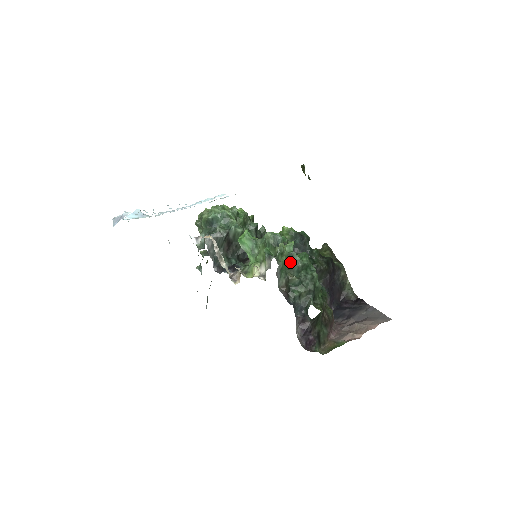
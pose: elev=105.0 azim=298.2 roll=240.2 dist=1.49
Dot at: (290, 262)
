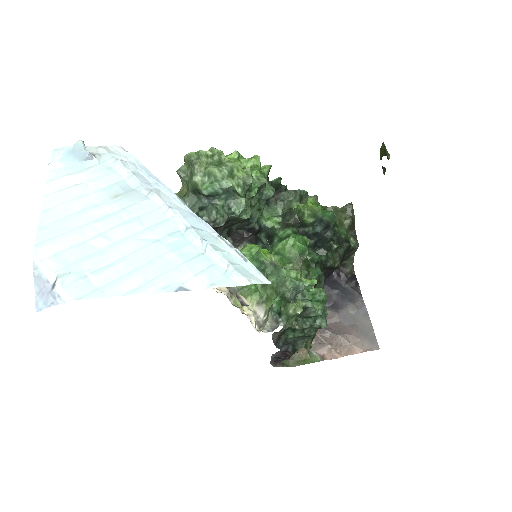
Dot at: (300, 313)
